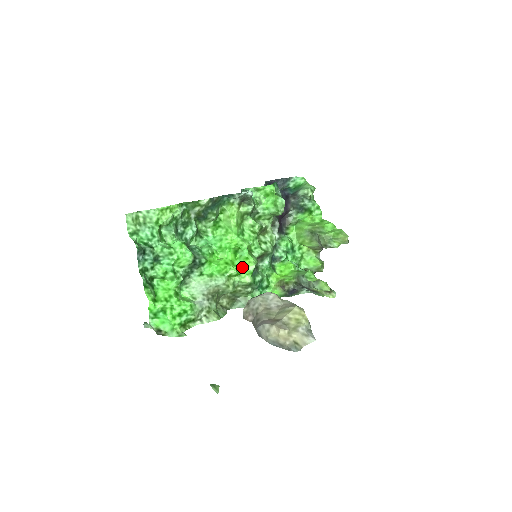
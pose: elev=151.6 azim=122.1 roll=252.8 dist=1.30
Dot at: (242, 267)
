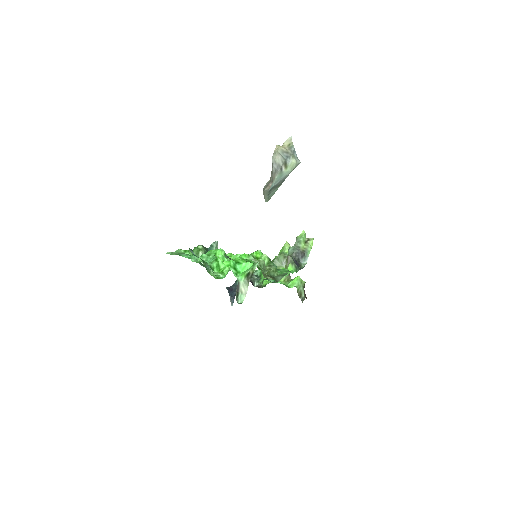
Dot at: (254, 252)
